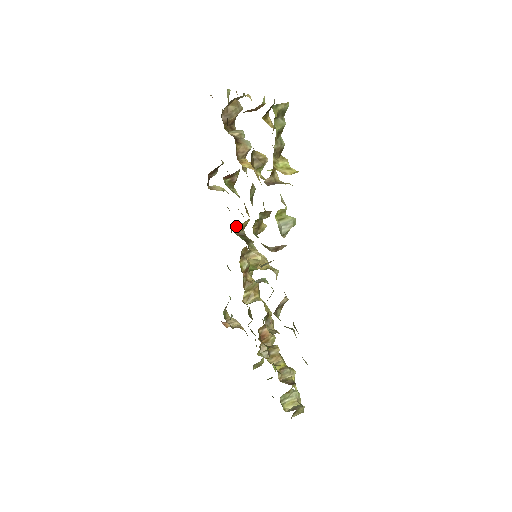
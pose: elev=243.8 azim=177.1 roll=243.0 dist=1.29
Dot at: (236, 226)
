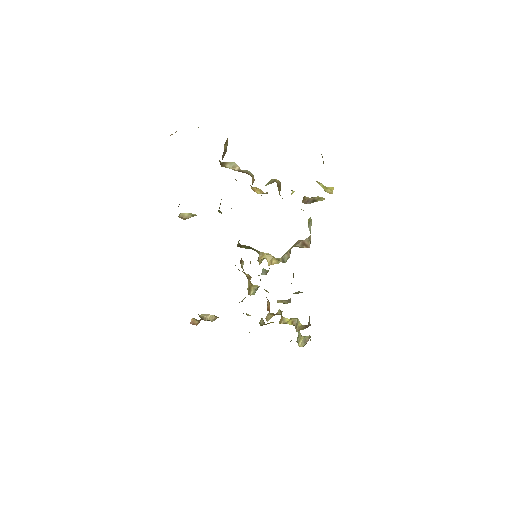
Dot at: occluded
